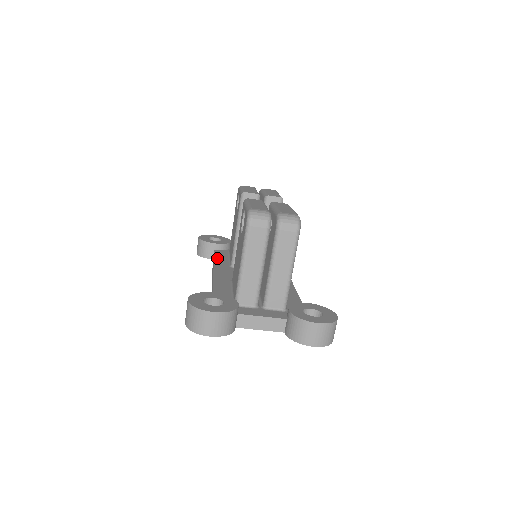
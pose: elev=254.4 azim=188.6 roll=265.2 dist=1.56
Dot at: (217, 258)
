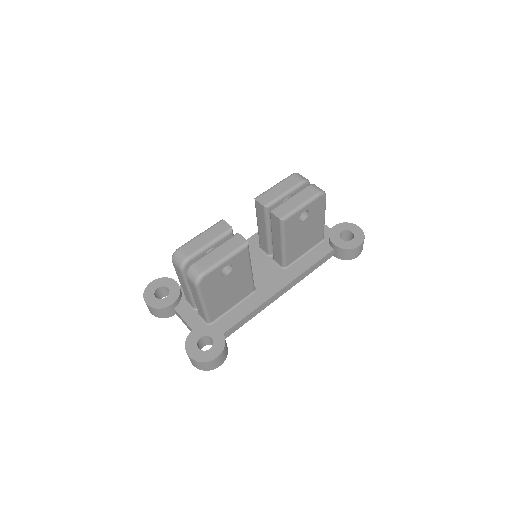
Dot at: occluded
